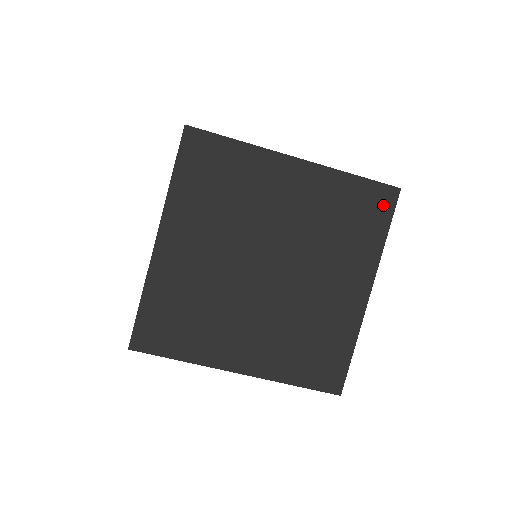
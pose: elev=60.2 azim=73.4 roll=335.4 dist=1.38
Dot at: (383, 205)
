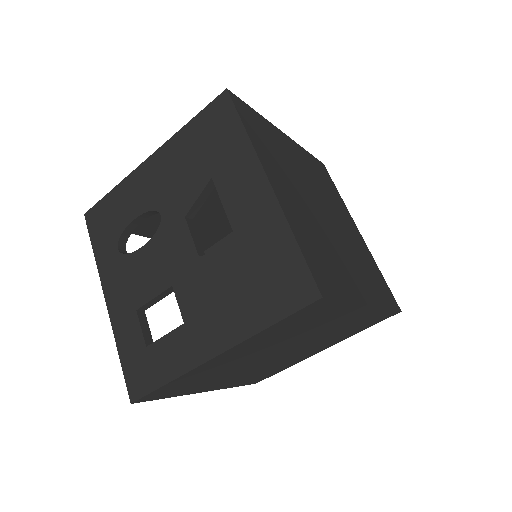
Dot at: (391, 300)
